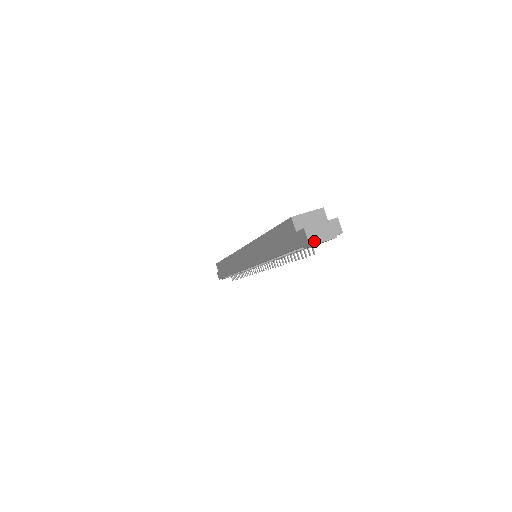
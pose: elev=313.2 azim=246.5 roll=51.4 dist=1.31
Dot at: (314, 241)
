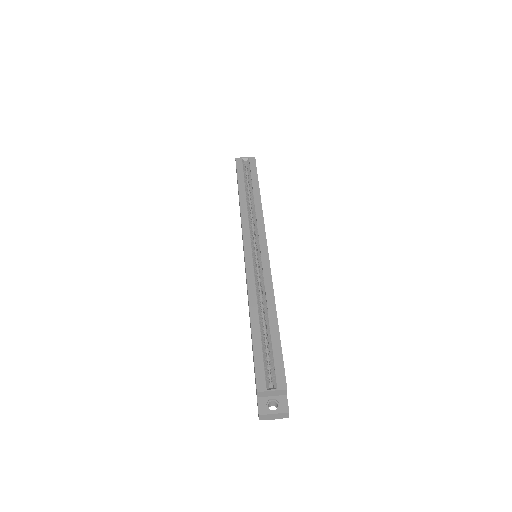
Dot at: (263, 419)
